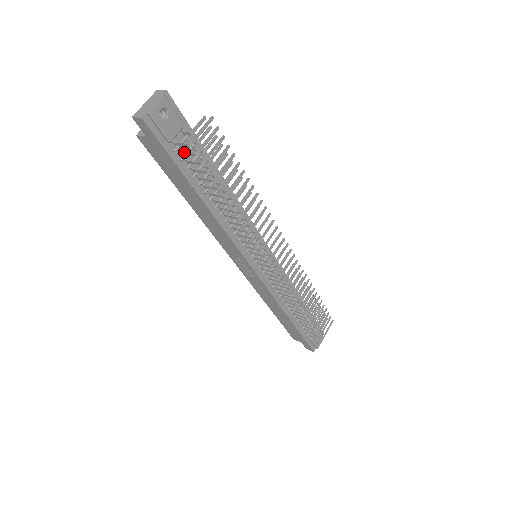
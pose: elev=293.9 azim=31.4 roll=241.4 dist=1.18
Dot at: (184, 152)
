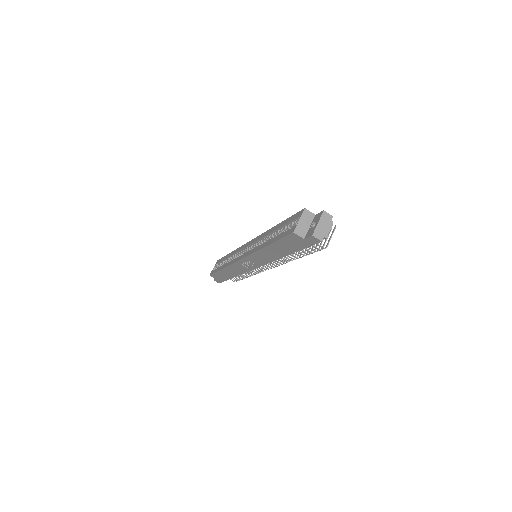
Dot at: occluded
